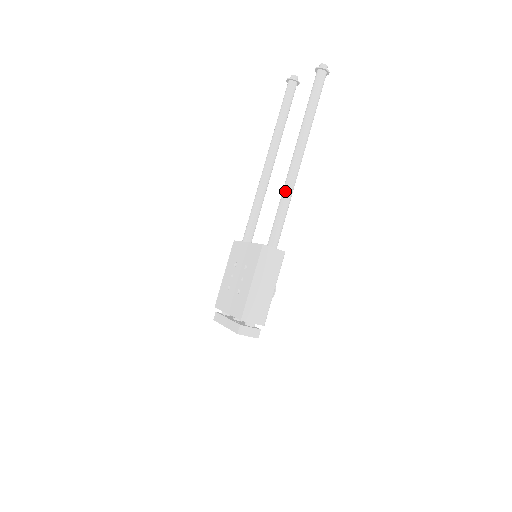
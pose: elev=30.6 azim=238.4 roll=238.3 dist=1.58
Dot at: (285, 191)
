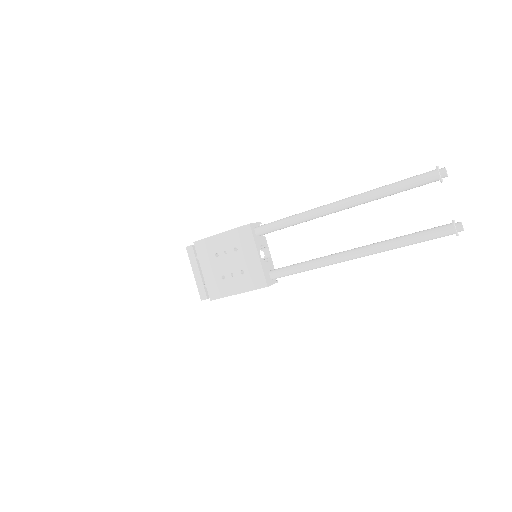
Dot at: (320, 266)
